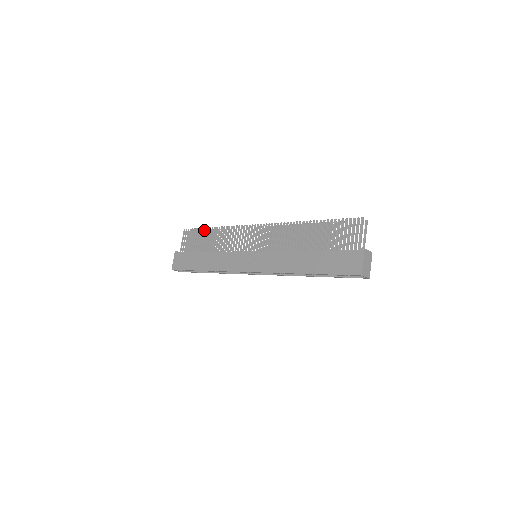
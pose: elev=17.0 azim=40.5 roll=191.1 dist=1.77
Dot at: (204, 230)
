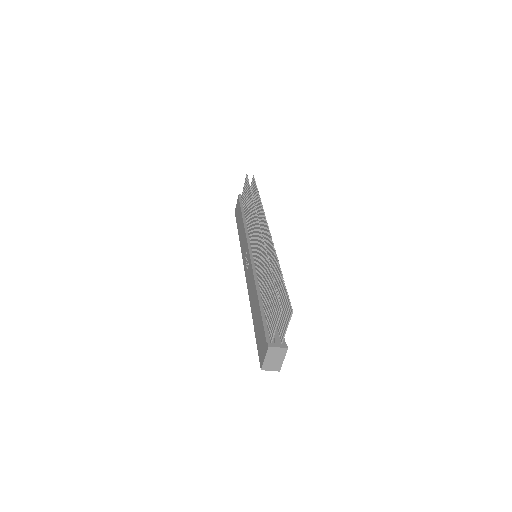
Dot at: (256, 186)
